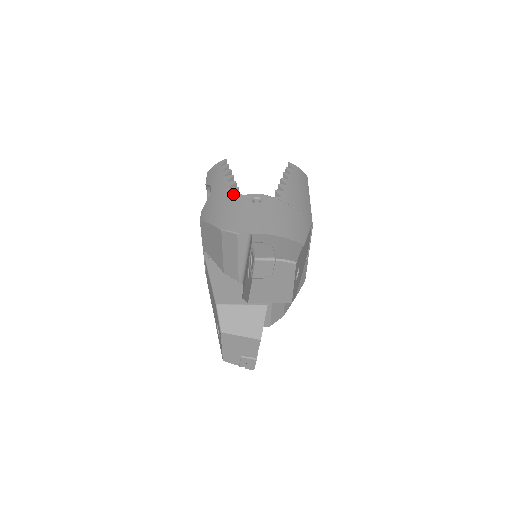
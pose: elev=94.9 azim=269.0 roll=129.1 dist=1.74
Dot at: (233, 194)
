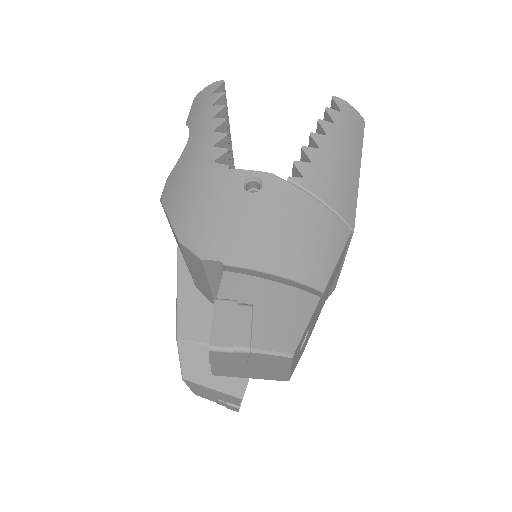
Dot at: (215, 163)
